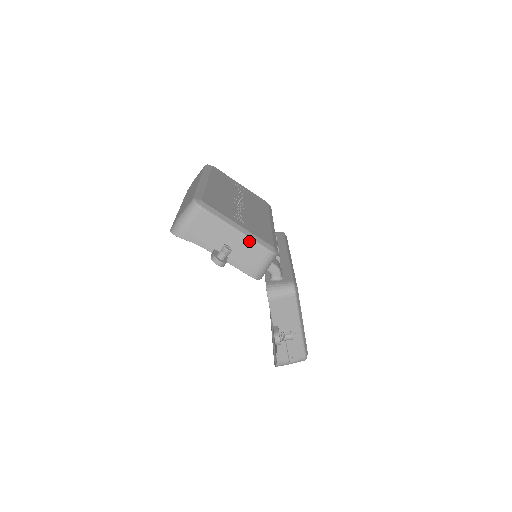
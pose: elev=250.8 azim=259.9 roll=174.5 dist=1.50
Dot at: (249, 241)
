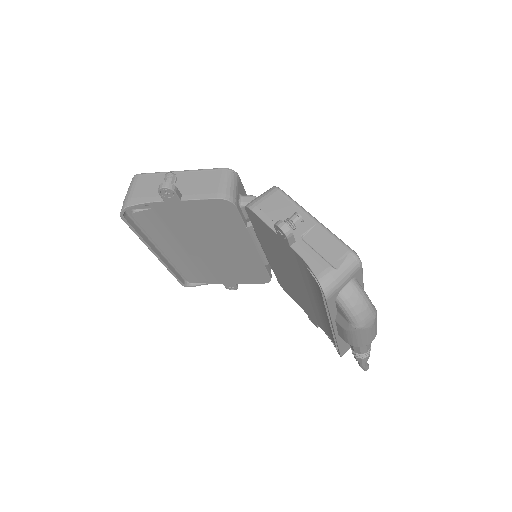
Dot at: (197, 172)
